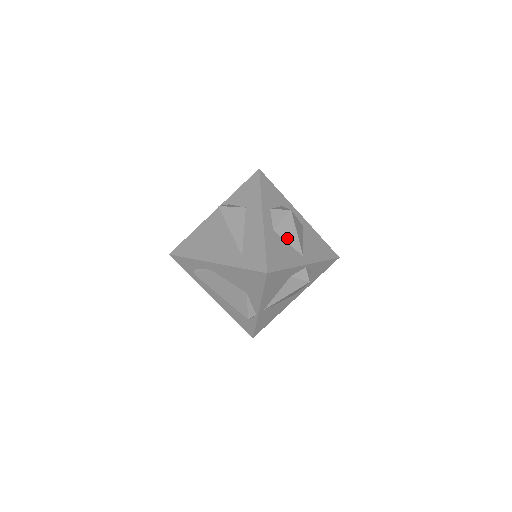
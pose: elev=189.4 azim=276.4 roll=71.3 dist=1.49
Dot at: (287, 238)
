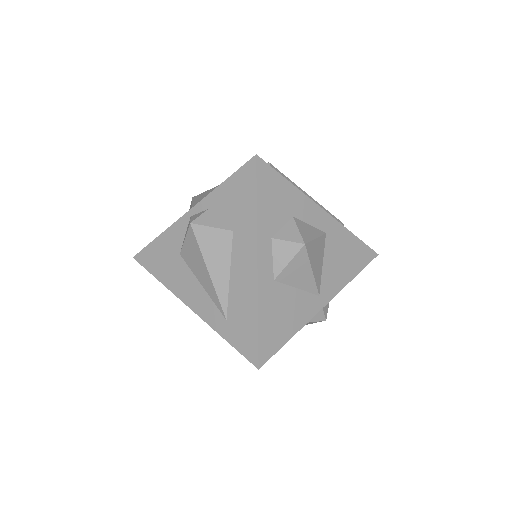
Dot at: (296, 282)
